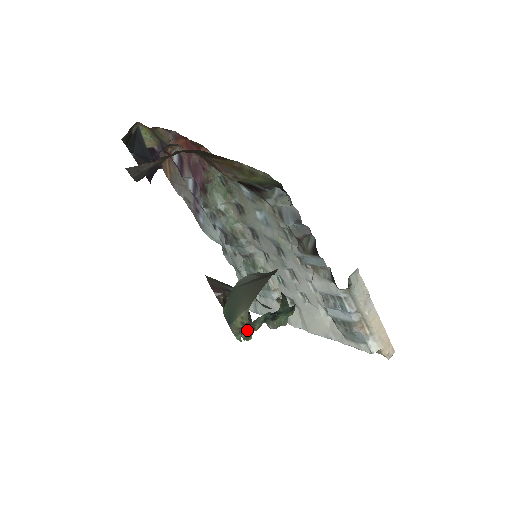
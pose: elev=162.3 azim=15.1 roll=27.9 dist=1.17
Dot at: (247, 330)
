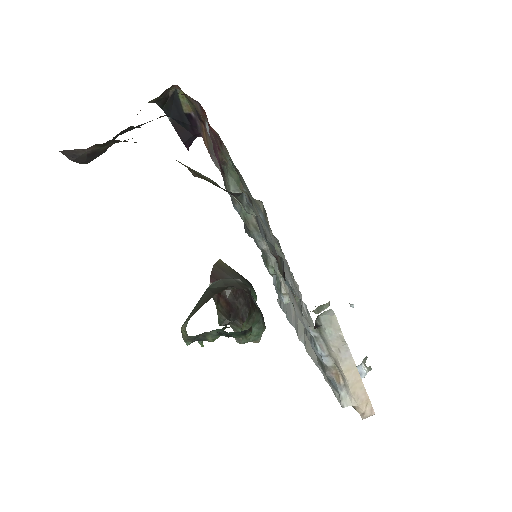
Dot at: (198, 339)
